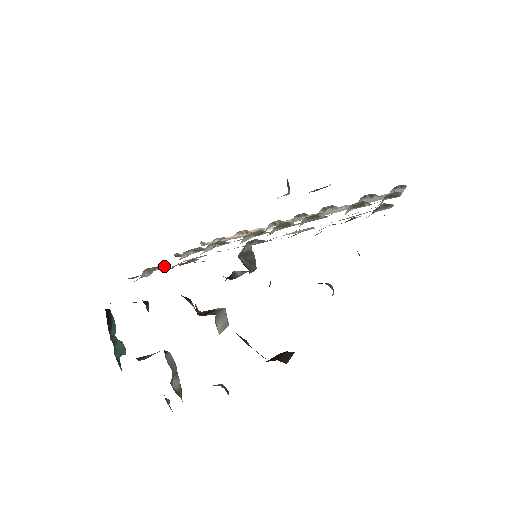
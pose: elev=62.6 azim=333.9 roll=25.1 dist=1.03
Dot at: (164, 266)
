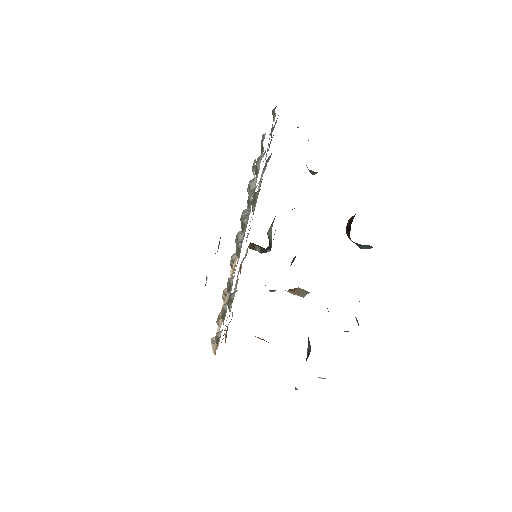
Dot at: (232, 296)
